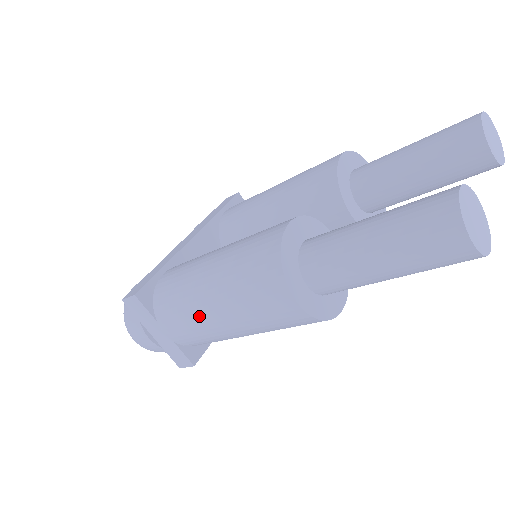
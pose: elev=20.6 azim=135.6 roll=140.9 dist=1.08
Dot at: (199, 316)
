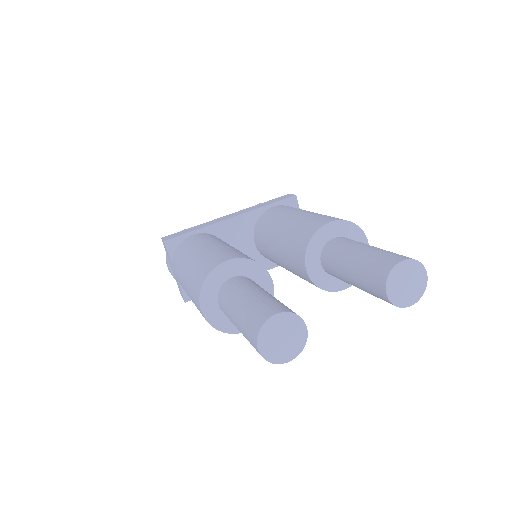
Dot at: (180, 279)
